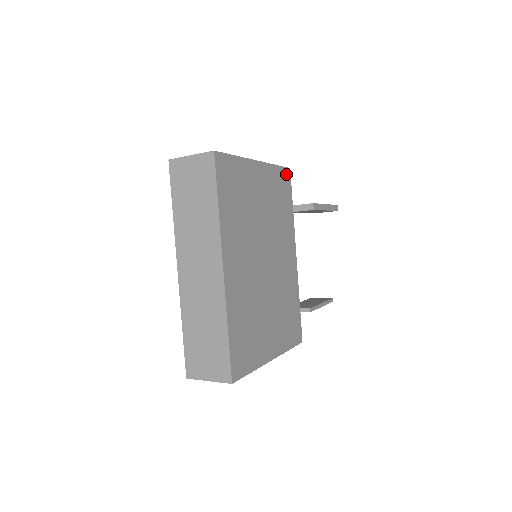
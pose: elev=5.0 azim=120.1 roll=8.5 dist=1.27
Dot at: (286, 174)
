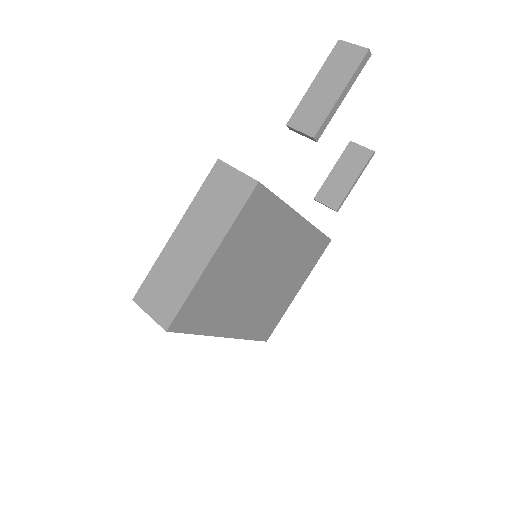
Dot at: (255, 196)
